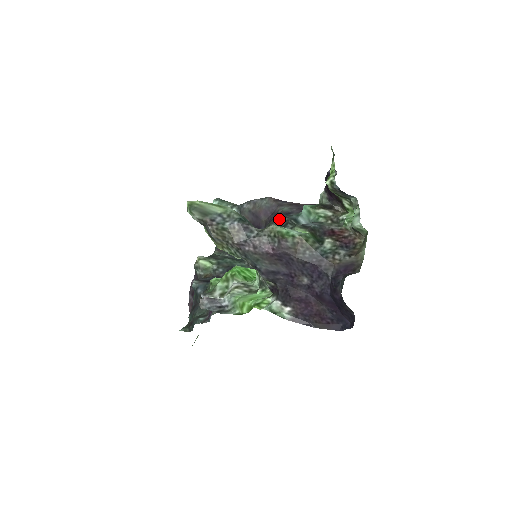
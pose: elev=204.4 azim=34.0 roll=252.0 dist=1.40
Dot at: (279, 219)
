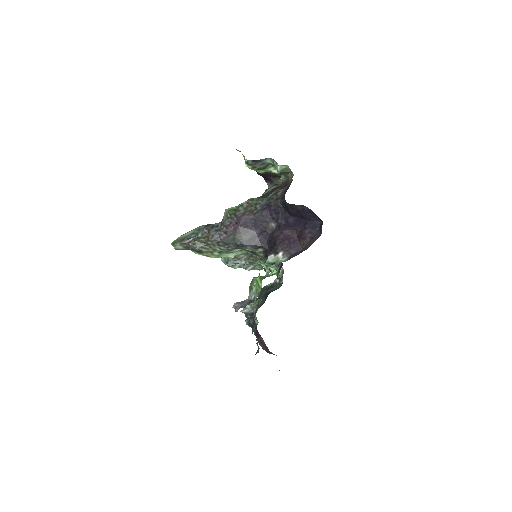
Dot at: occluded
